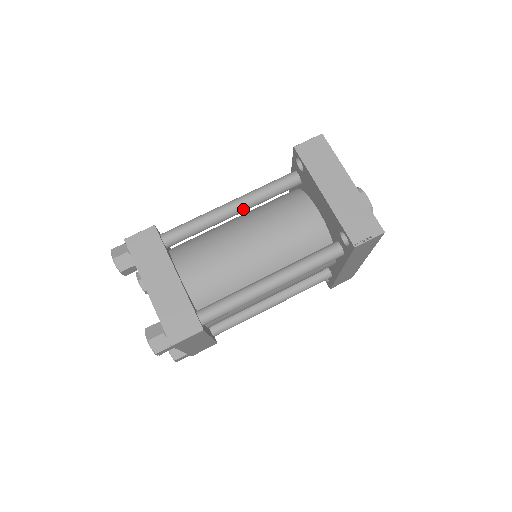
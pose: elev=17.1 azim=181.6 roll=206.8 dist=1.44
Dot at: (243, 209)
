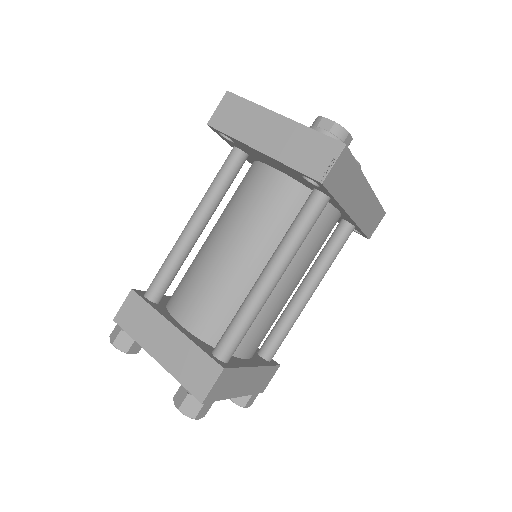
Dot at: (205, 219)
